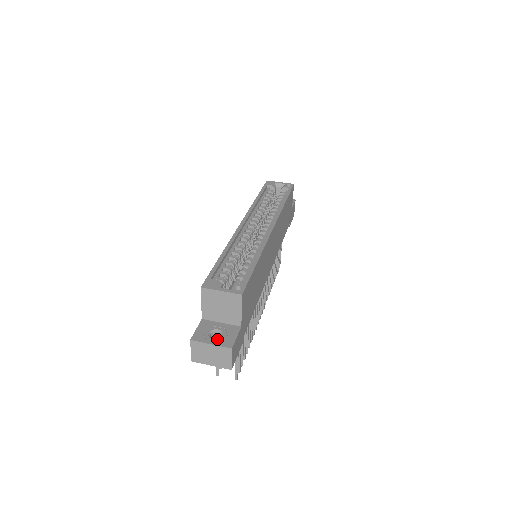
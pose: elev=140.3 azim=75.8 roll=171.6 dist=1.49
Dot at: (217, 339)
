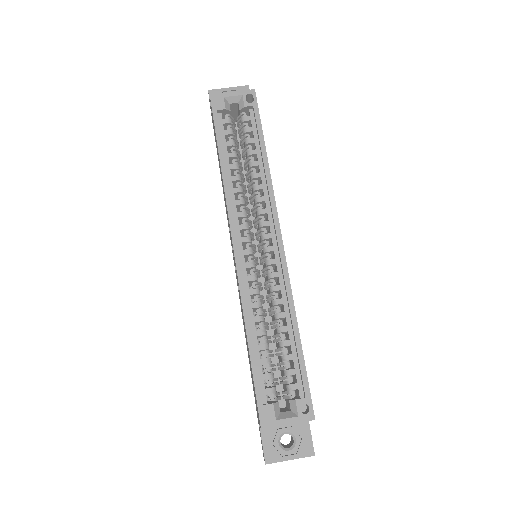
Dot at: (293, 449)
